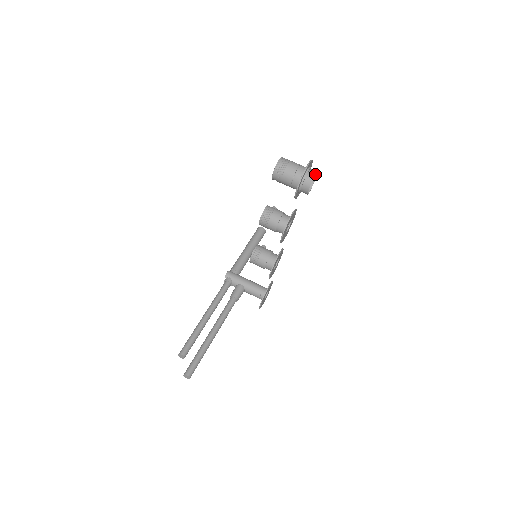
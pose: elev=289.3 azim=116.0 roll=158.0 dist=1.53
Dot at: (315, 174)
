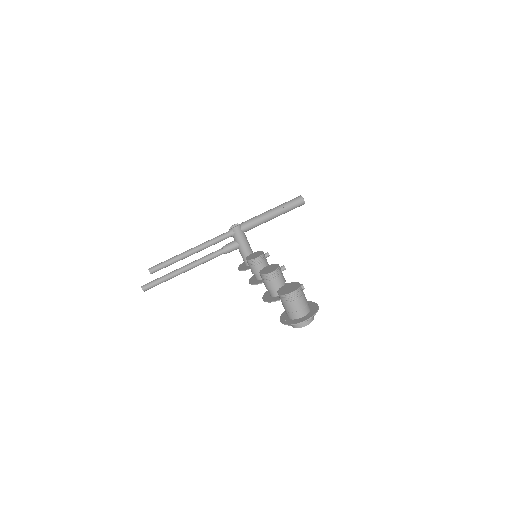
Dot at: (306, 325)
